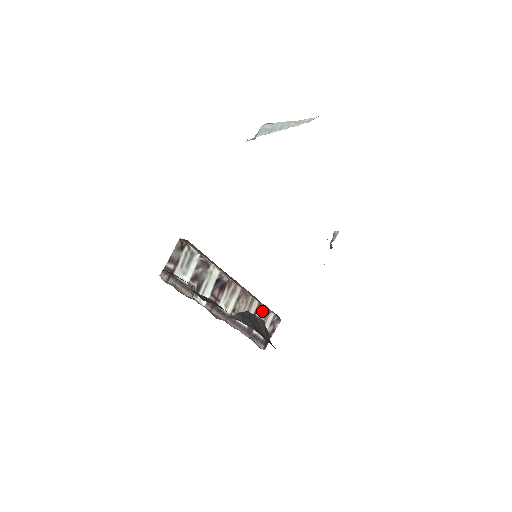
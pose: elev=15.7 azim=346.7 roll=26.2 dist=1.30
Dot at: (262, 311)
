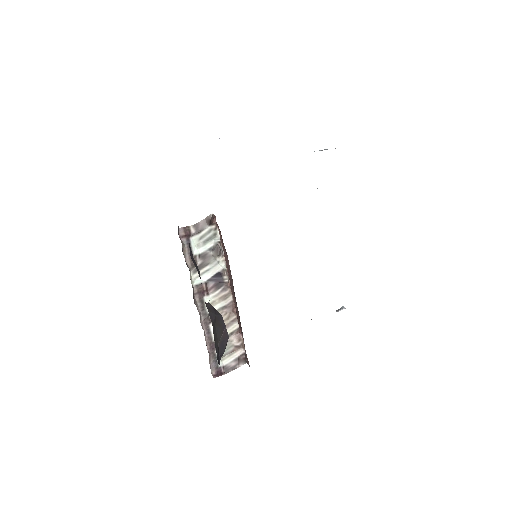
Dot at: (236, 339)
